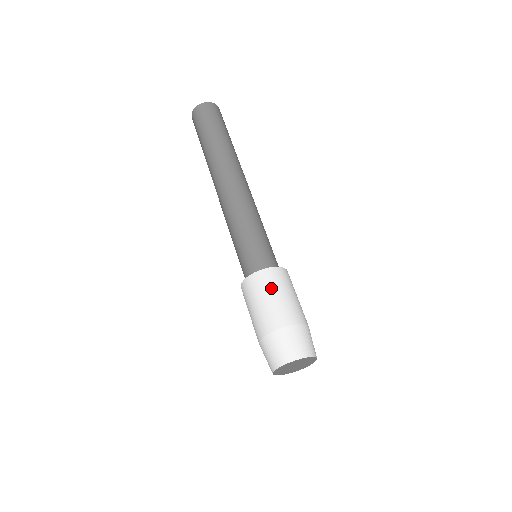
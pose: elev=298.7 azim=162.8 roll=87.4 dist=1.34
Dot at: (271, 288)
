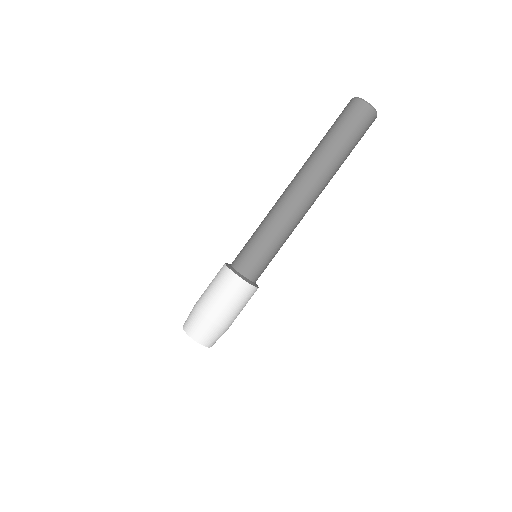
Dot at: (218, 282)
